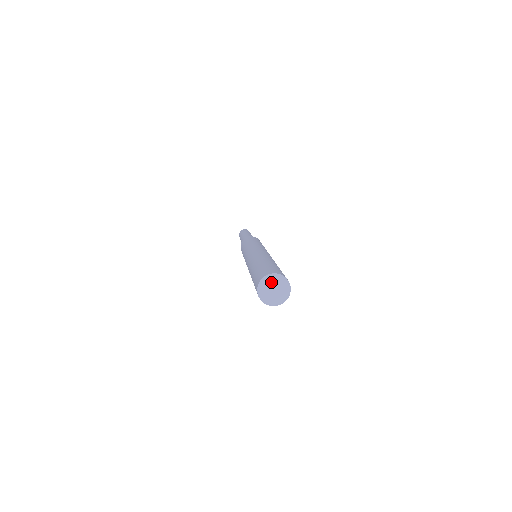
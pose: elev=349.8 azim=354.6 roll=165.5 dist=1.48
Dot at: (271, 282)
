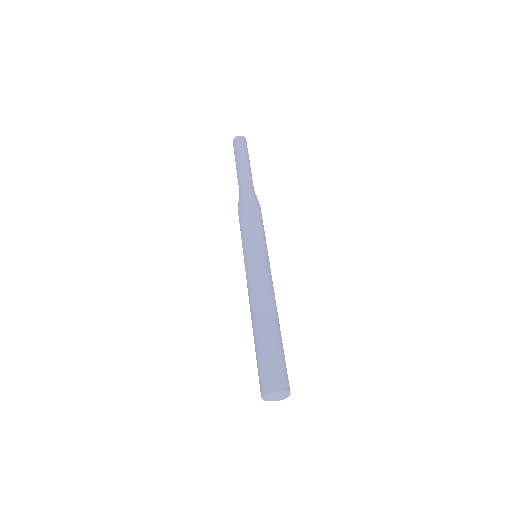
Dot at: (272, 396)
